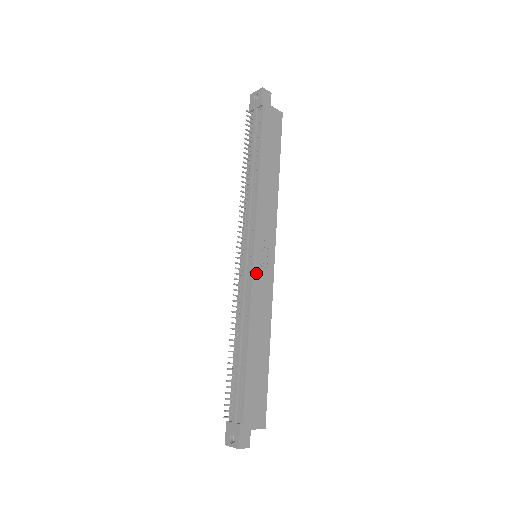
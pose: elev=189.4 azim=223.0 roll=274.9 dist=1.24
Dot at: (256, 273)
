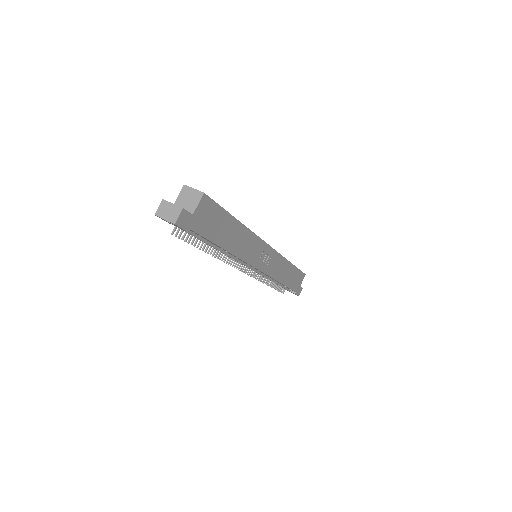
Dot at: (266, 270)
